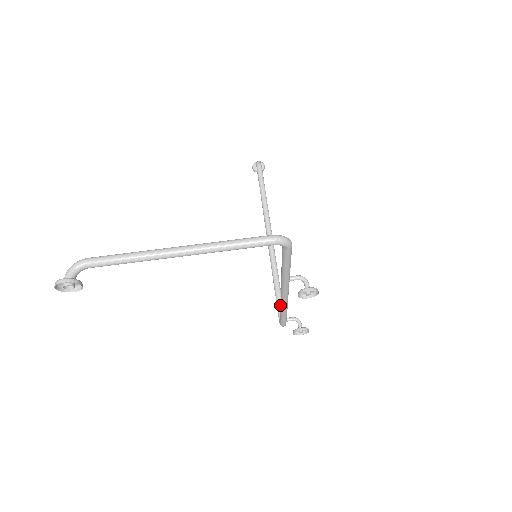
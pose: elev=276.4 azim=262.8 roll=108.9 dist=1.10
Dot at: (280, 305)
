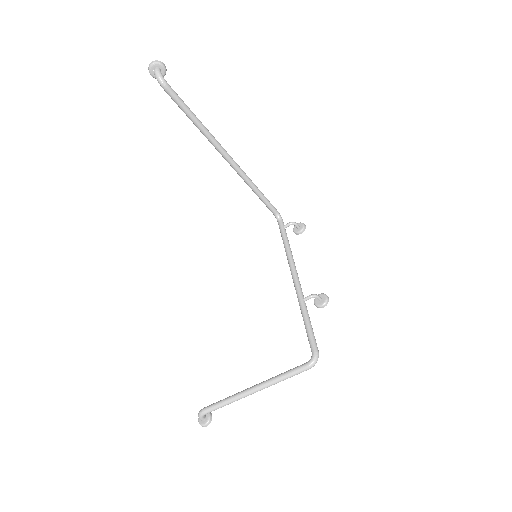
Dot at: (287, 258)
